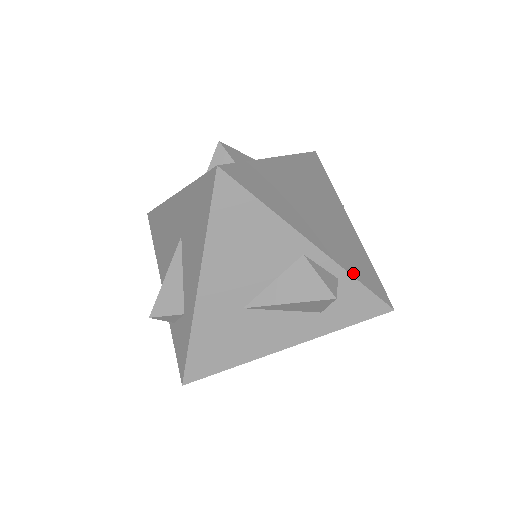
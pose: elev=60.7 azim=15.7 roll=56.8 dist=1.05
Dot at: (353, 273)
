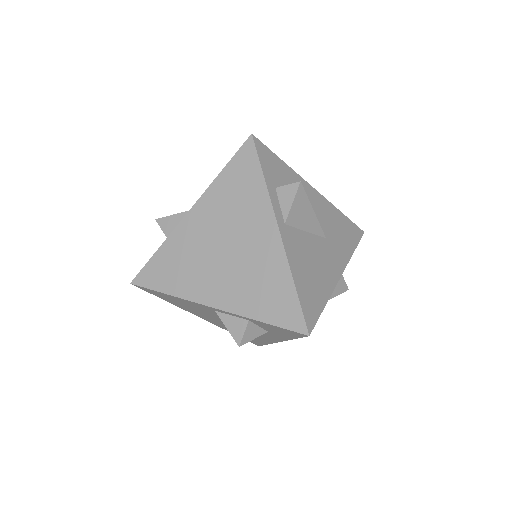
Dot at: (256, 315)
